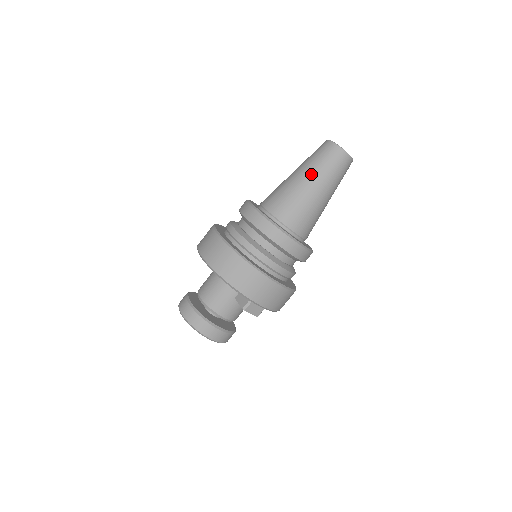
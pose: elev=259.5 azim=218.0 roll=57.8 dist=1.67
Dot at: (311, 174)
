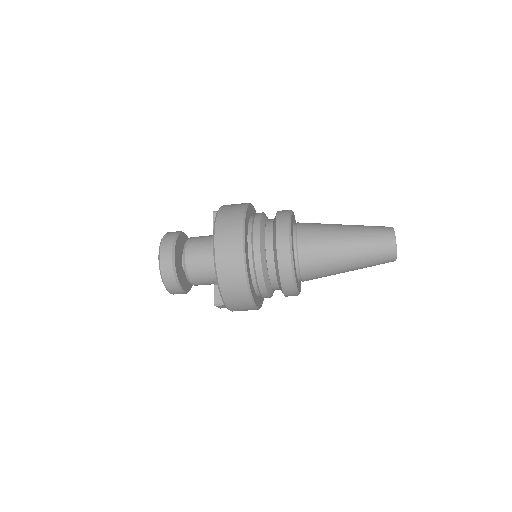
Dot at: (356, 254)
